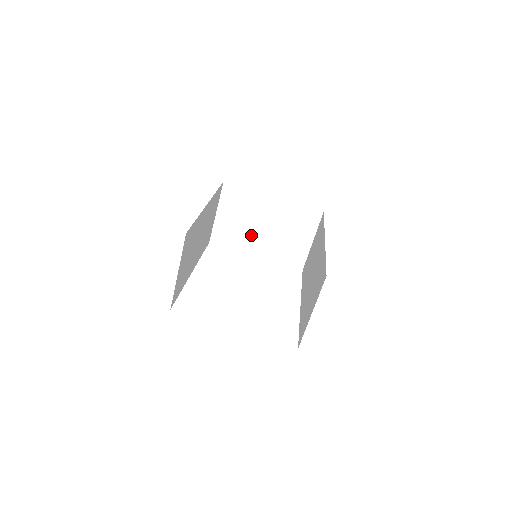
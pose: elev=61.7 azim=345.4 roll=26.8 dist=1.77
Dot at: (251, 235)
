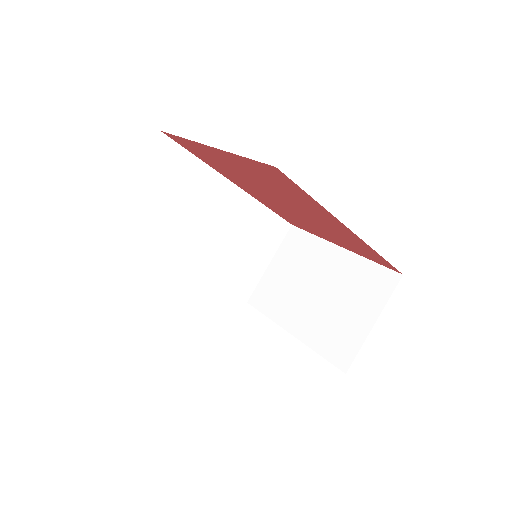
Dot at: (296, 299)
